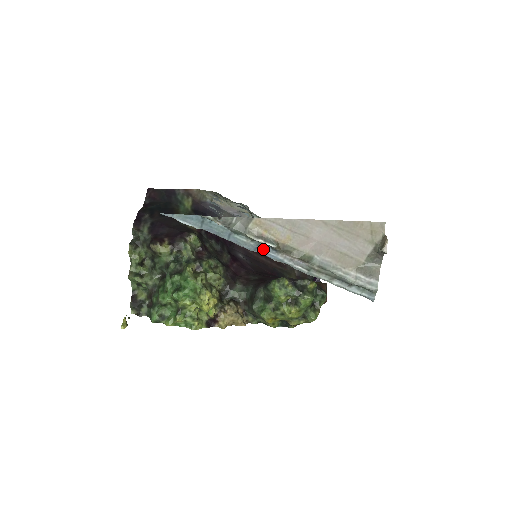
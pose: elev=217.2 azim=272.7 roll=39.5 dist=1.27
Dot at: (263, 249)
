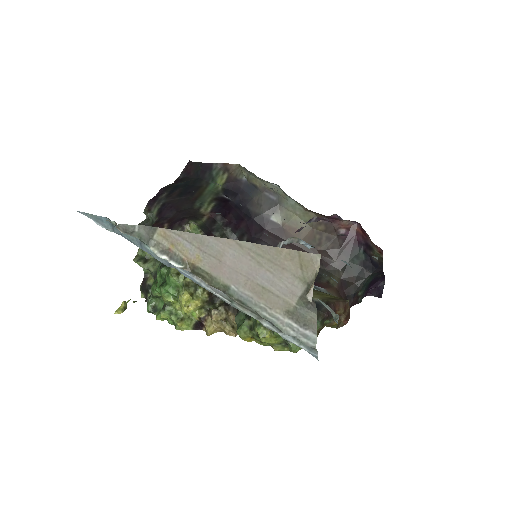
Dot at: occluded
